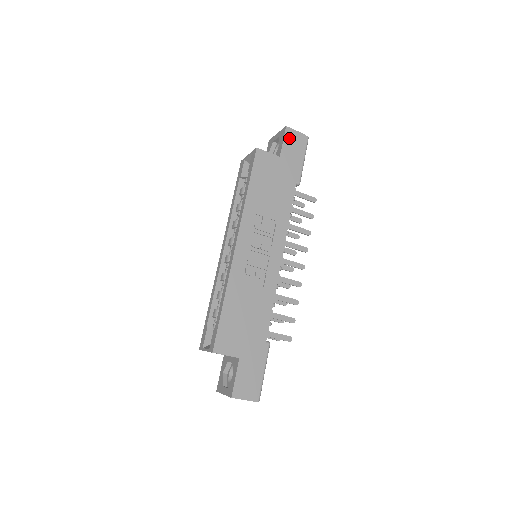
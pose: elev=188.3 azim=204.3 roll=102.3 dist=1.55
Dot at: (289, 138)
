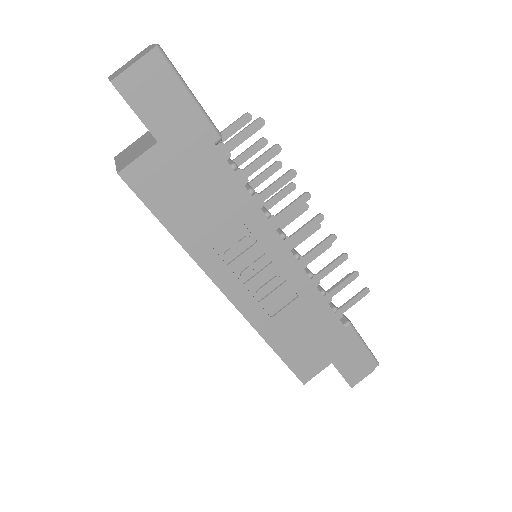
Dot at: (136, 95)
